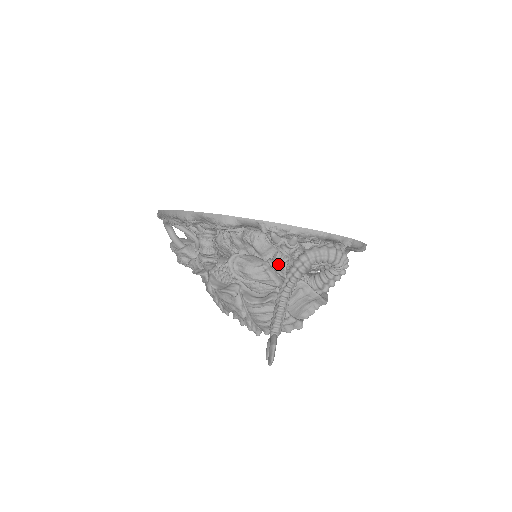
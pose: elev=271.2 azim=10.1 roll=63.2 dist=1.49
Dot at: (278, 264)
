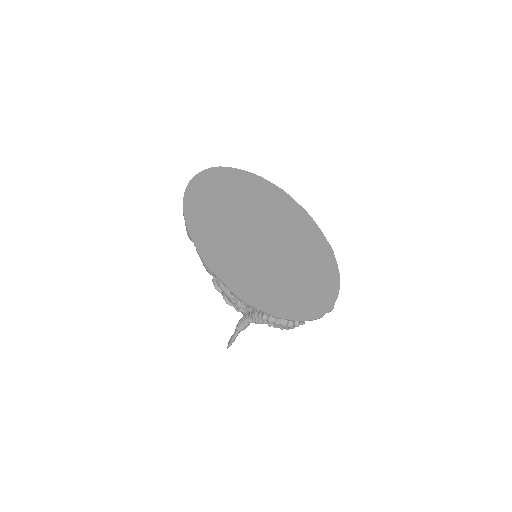
Dot at: (245, 306)
